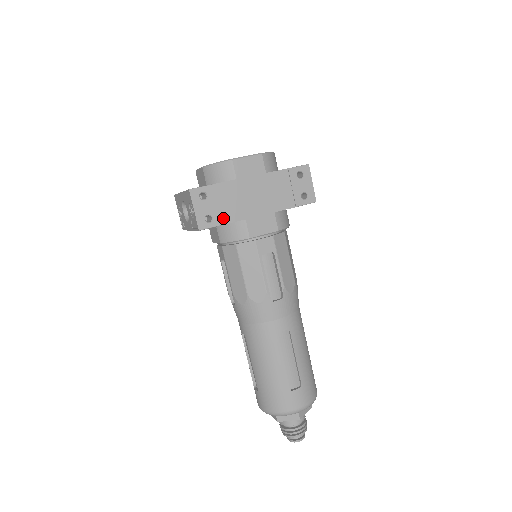
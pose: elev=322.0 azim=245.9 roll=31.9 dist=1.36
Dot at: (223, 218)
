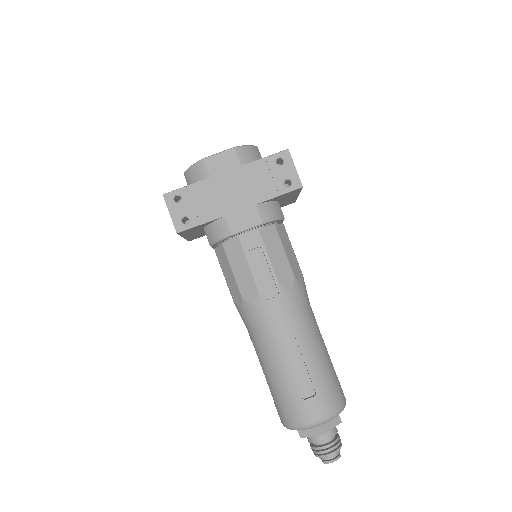
Dot at: (200, 218)
